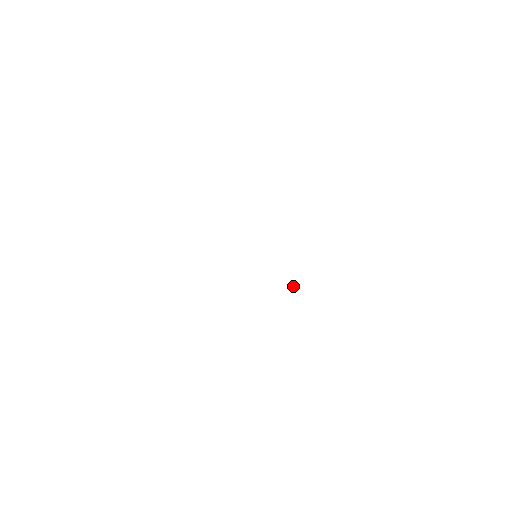
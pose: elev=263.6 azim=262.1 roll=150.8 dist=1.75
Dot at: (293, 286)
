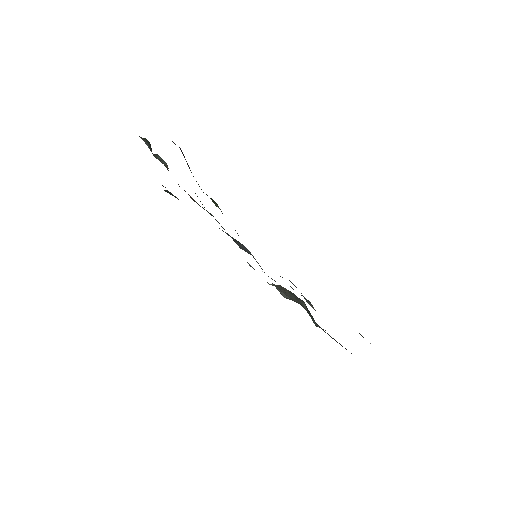
Dot at: (286, 295)
